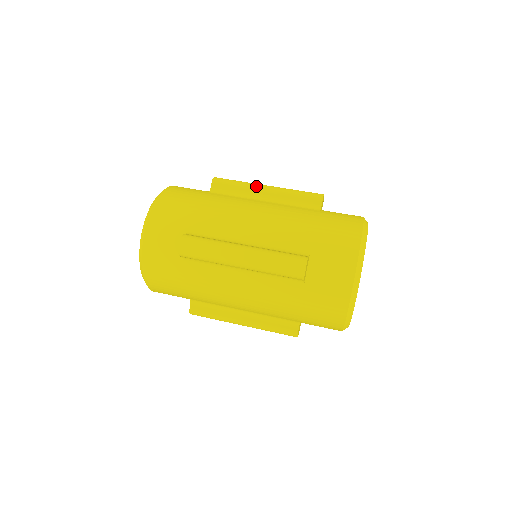
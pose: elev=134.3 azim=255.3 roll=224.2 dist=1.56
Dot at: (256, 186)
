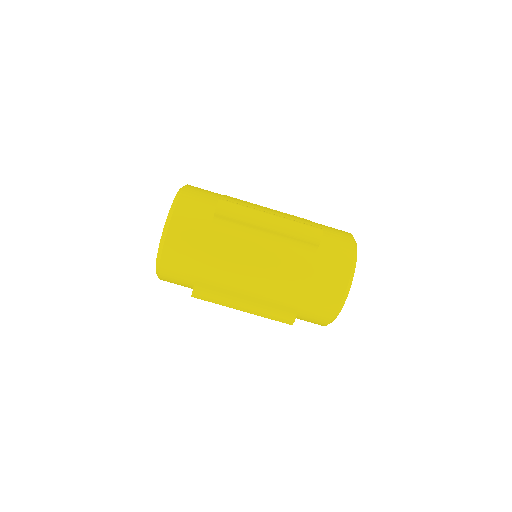
Dot at: (258, 223)
